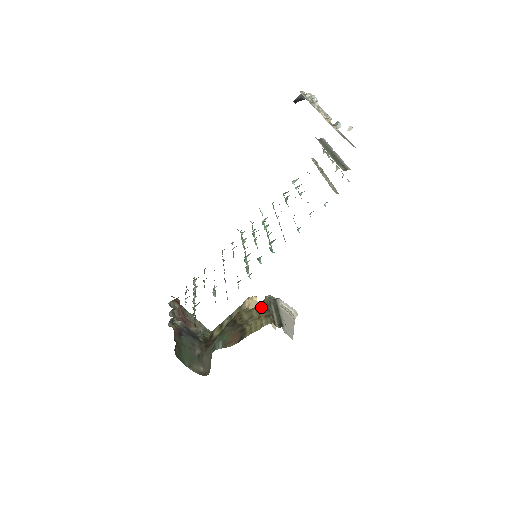
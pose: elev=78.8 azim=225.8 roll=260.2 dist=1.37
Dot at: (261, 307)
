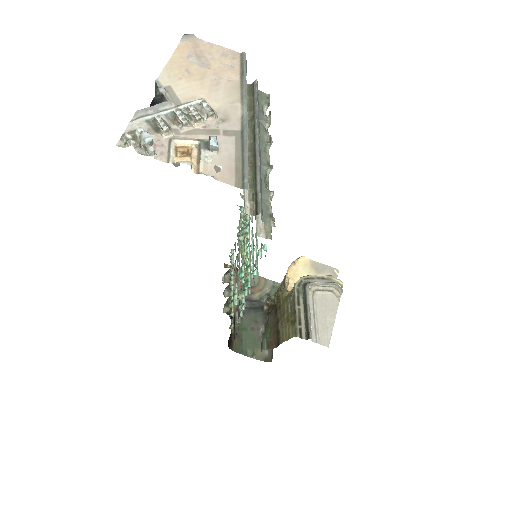
Dot at: (288, 305)
